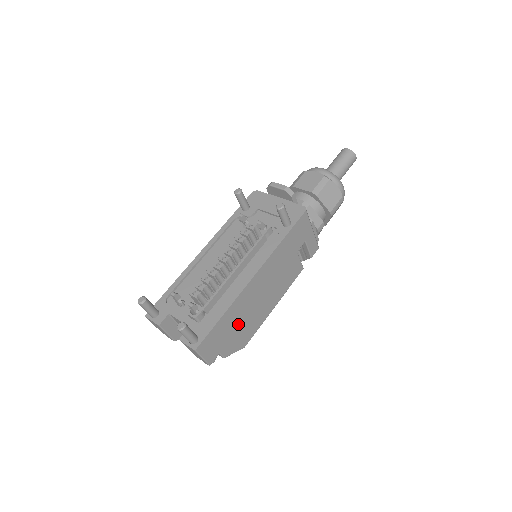
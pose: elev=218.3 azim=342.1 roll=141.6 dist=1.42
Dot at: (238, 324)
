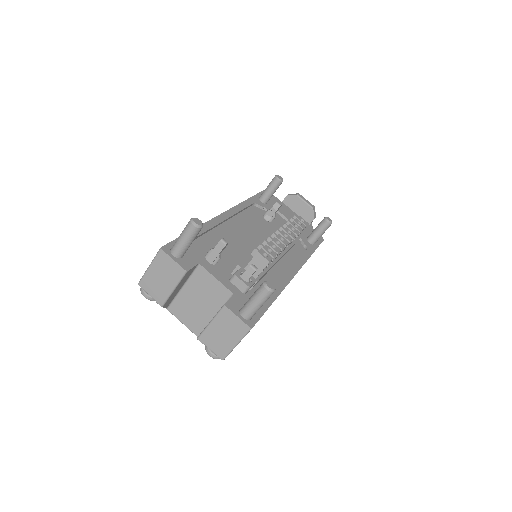
Dot at: occluded
